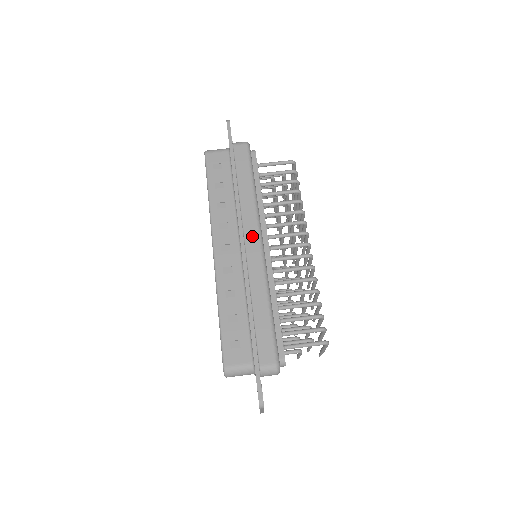
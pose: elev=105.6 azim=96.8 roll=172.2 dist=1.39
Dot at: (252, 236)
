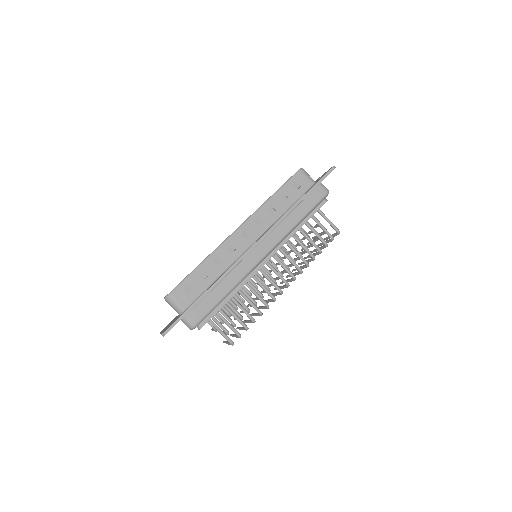
Dot at: (265, 247)
